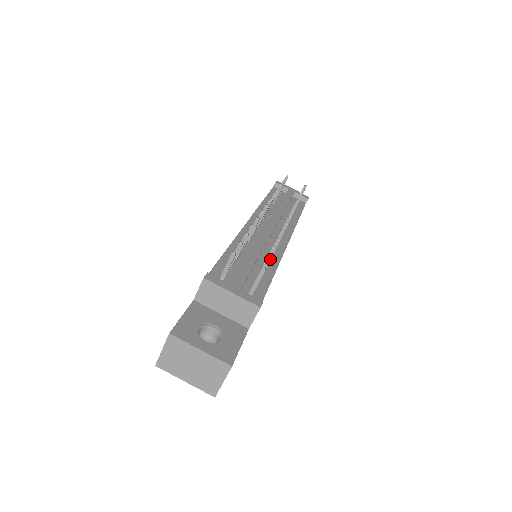
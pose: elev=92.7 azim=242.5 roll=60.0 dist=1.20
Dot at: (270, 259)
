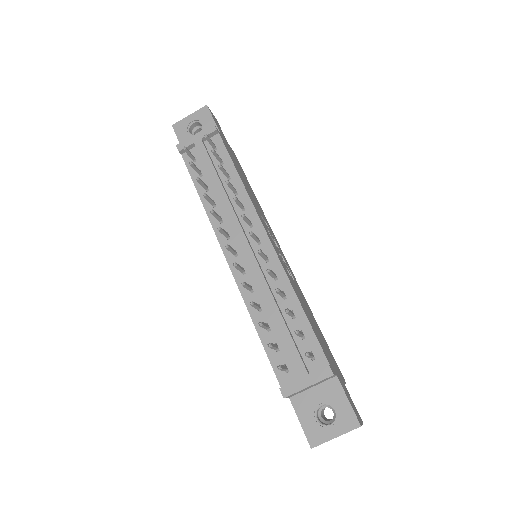
Dot at: (298, 333)
